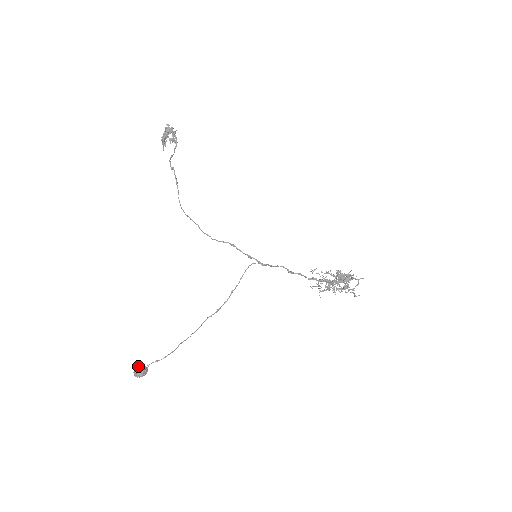
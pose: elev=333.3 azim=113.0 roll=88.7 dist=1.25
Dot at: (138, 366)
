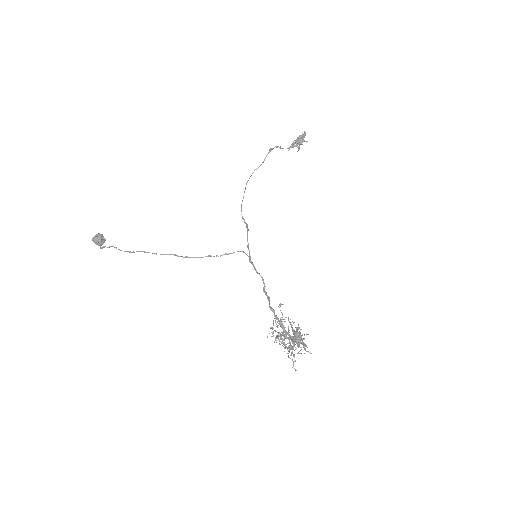
Dot at: (101, 234)
